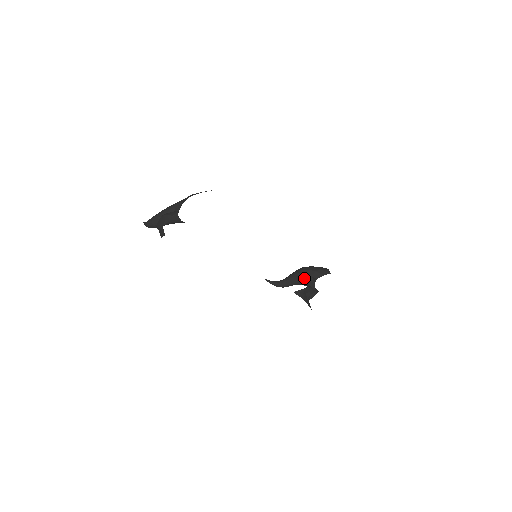
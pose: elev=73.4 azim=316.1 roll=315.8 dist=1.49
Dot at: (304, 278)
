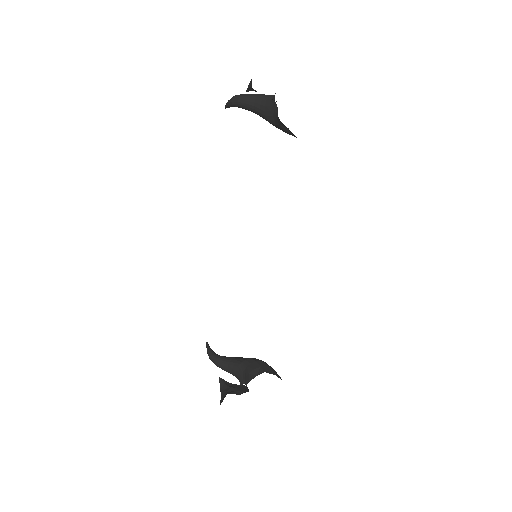
Dot at: (250, 364)
